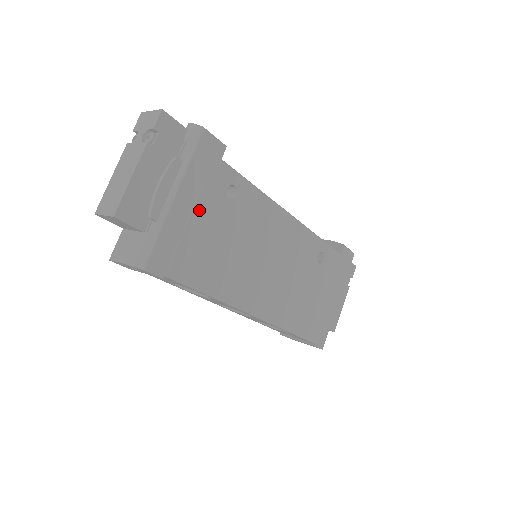
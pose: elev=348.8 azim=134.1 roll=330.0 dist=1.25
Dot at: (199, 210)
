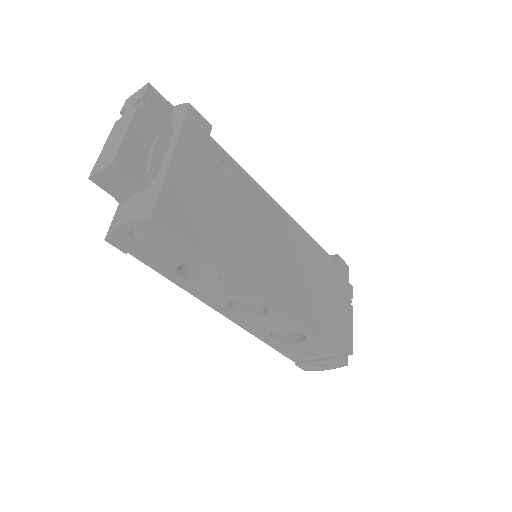
Dot at: (197, 175)
